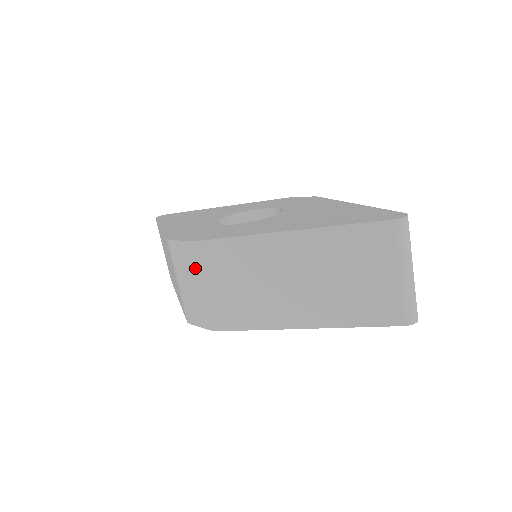
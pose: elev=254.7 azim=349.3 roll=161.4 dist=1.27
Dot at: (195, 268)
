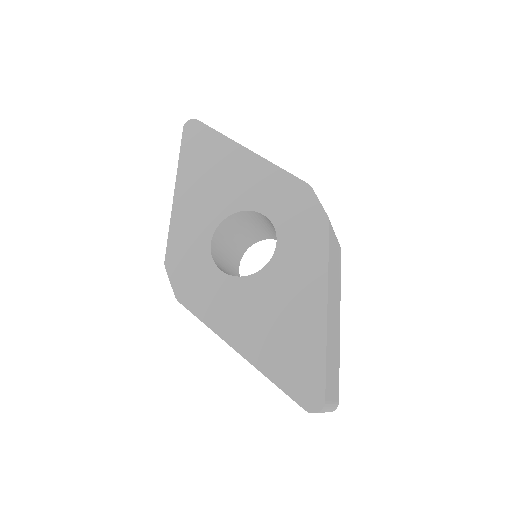
Dot at: occluded
